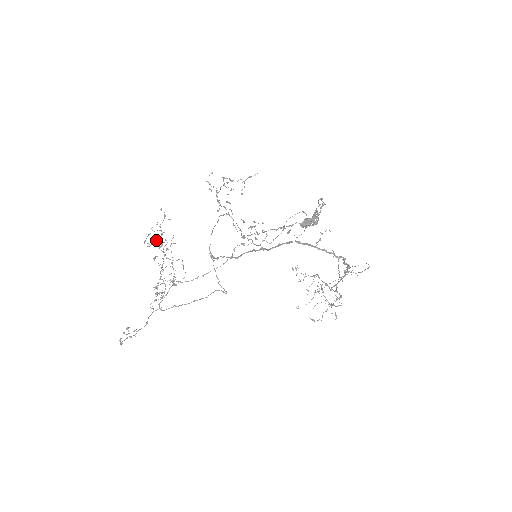
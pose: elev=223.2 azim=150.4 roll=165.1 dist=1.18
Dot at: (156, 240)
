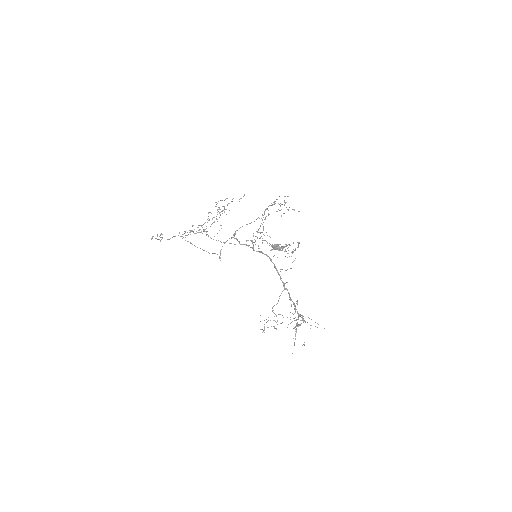
Dot at: (222, 206)
